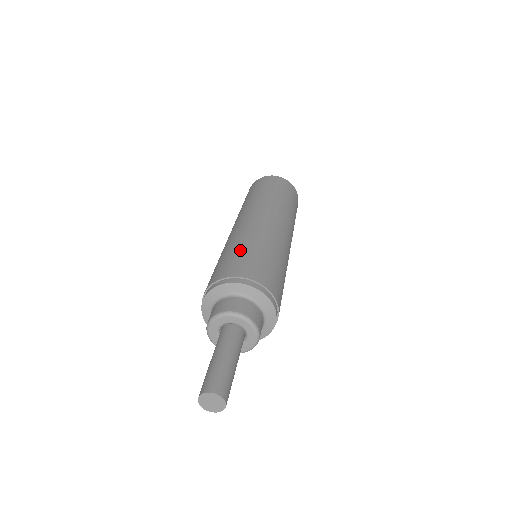
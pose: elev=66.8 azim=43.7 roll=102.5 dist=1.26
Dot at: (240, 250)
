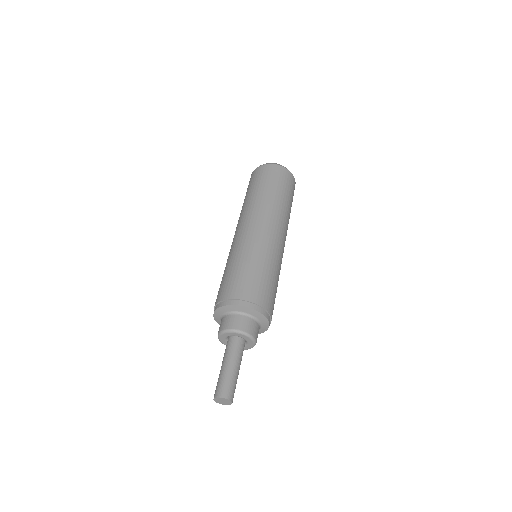
Dot at: (227, 272)
